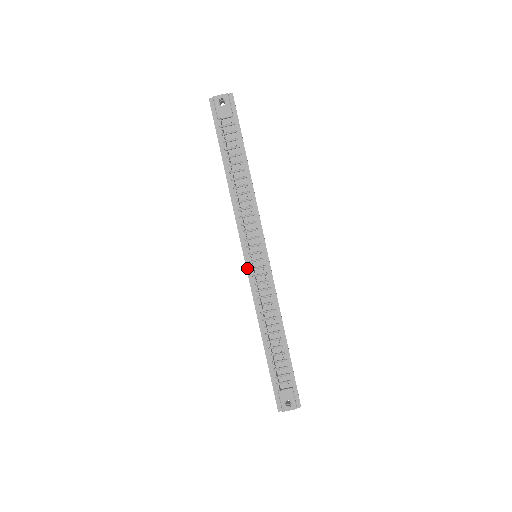
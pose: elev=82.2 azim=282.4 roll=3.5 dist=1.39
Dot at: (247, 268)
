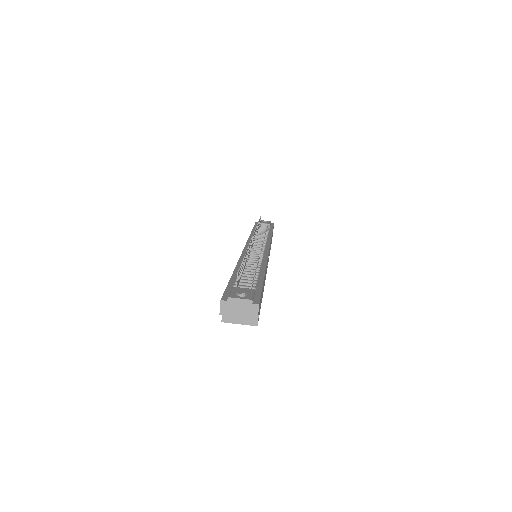
Dot at: (244, 249)
